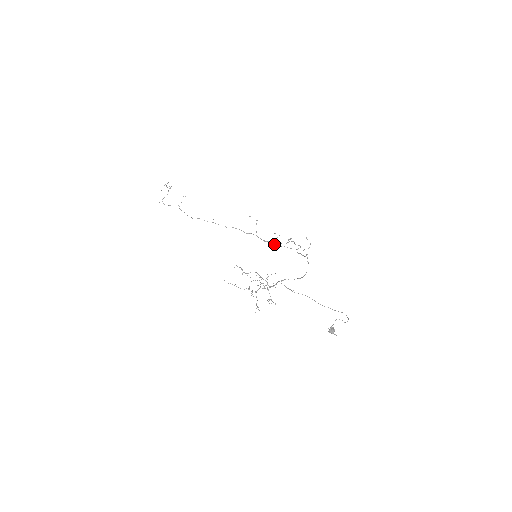
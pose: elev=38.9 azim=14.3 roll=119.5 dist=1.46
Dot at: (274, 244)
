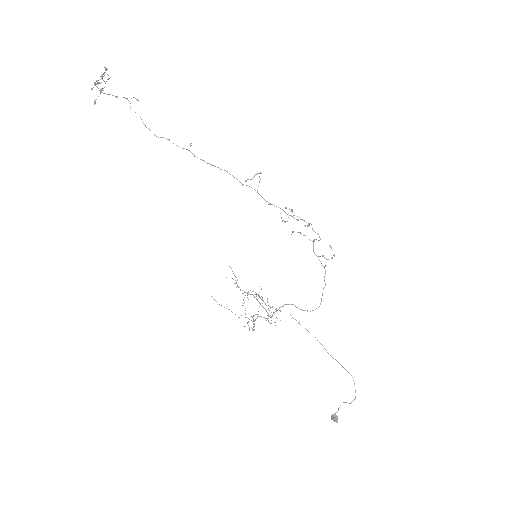
Dot at: (282, 221)
